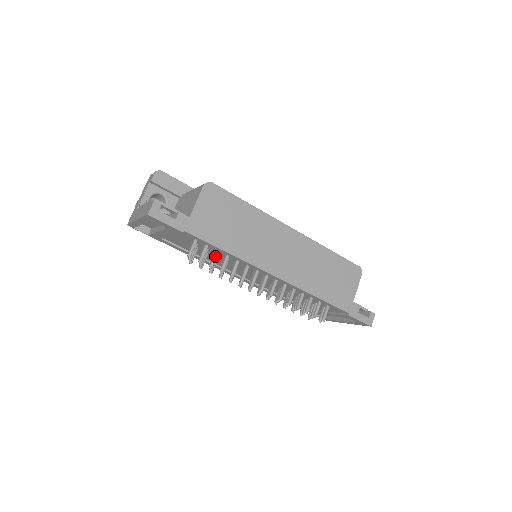
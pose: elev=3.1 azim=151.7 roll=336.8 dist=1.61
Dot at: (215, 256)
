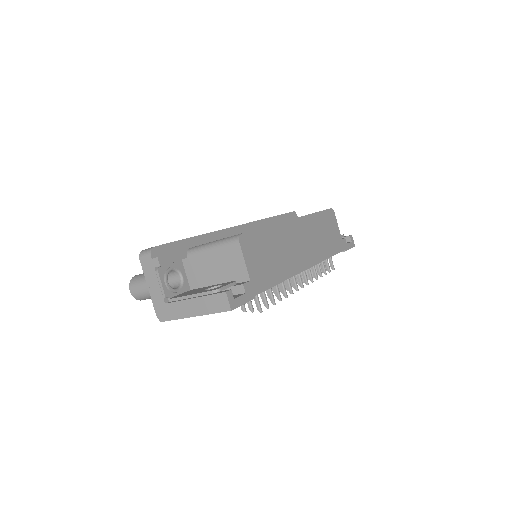
Dot at: (271, 292)
